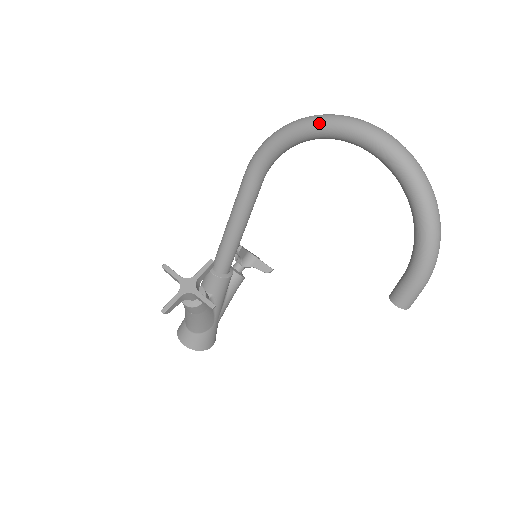
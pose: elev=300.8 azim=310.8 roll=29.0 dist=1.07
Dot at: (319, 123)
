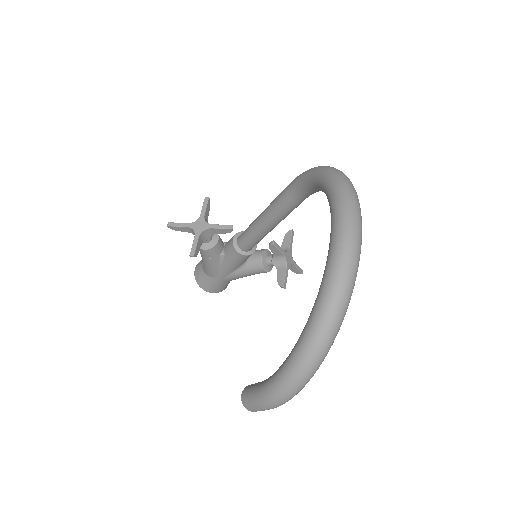
Dot at: (333, 185)
